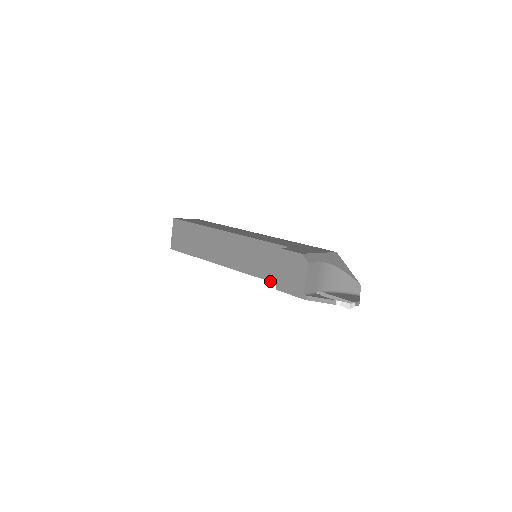
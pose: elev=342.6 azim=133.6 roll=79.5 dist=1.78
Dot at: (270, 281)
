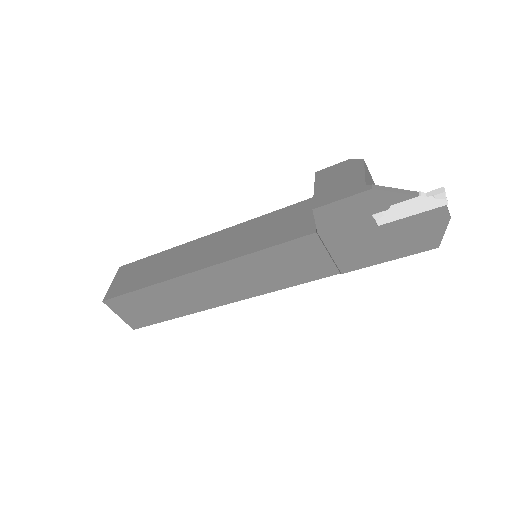
Dot at: (291, 239)
